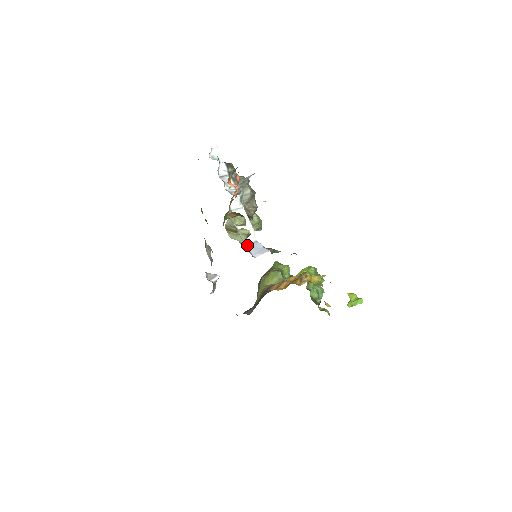
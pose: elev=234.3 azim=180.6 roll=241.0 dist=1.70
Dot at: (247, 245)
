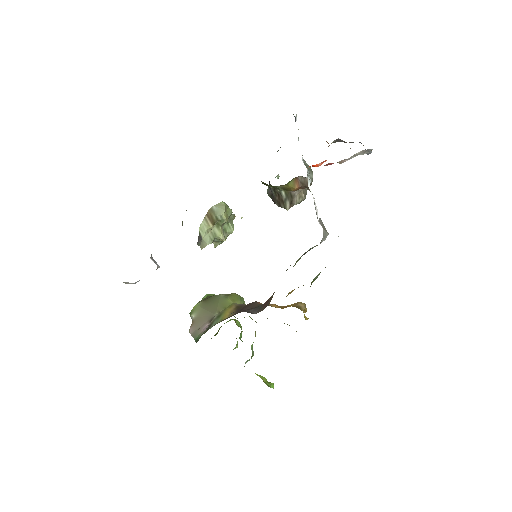
Dot at: occluded
